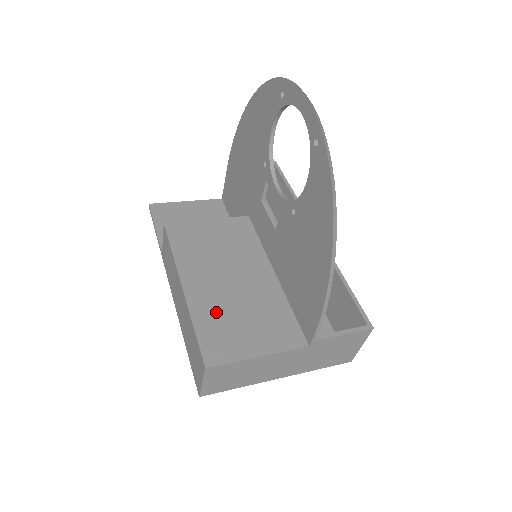
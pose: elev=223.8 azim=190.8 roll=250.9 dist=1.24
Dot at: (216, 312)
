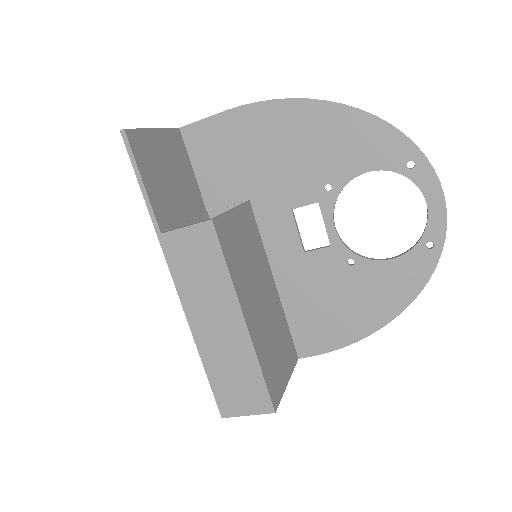
Dot at: (266, 346)
